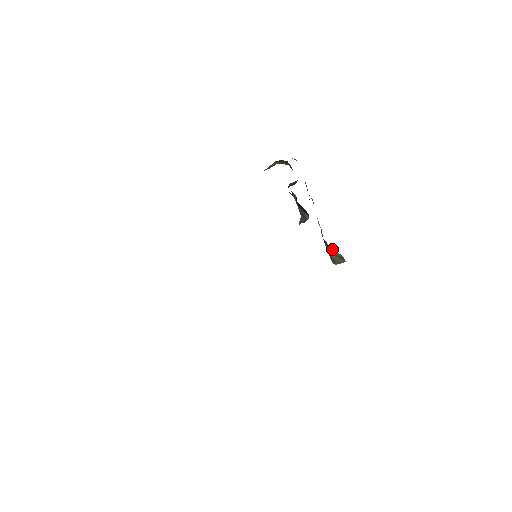
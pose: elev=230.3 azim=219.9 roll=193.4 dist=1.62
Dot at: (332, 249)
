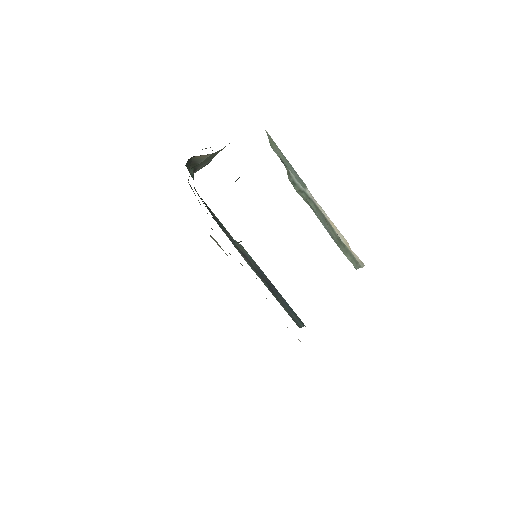
Dot at: occluded
